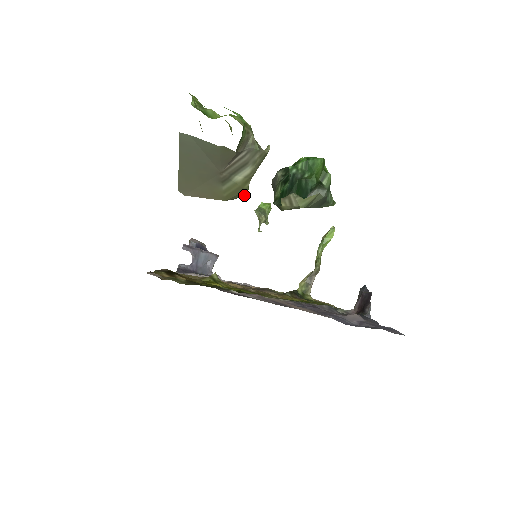
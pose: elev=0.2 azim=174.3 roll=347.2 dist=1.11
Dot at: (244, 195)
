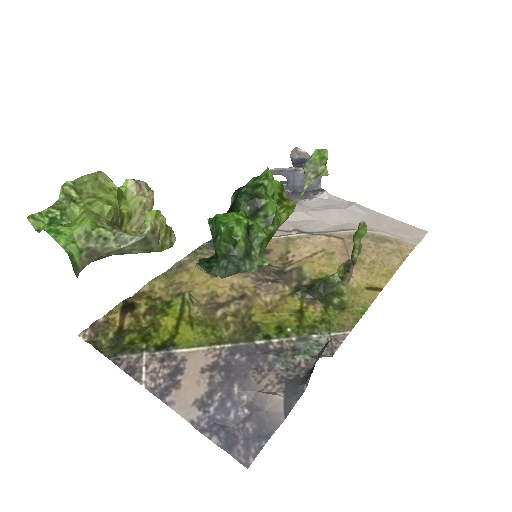
Dot at: (170, 247)
